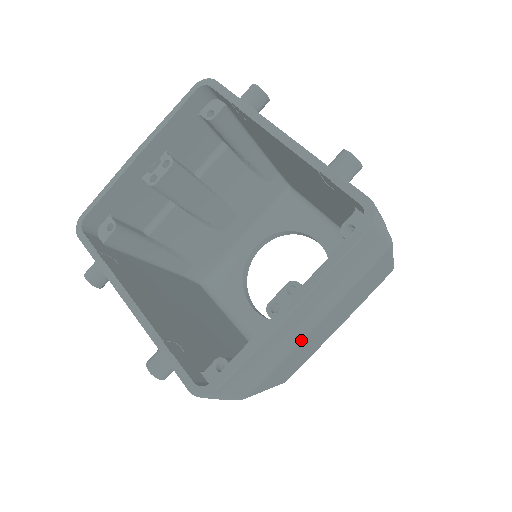
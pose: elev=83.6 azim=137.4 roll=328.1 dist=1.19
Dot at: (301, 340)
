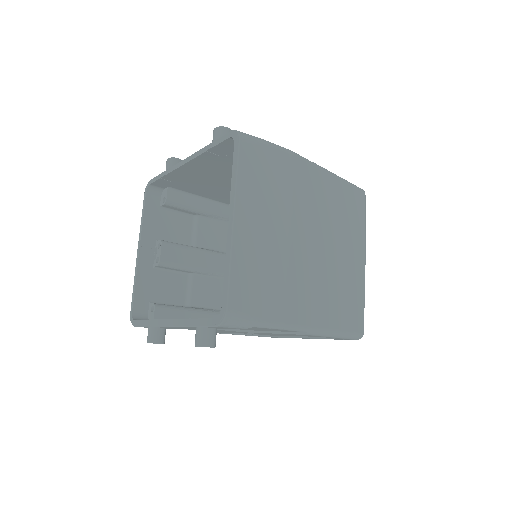
Dot at: (287, 254)
